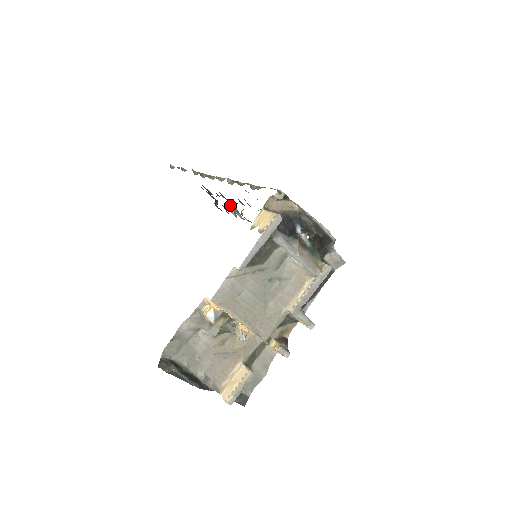
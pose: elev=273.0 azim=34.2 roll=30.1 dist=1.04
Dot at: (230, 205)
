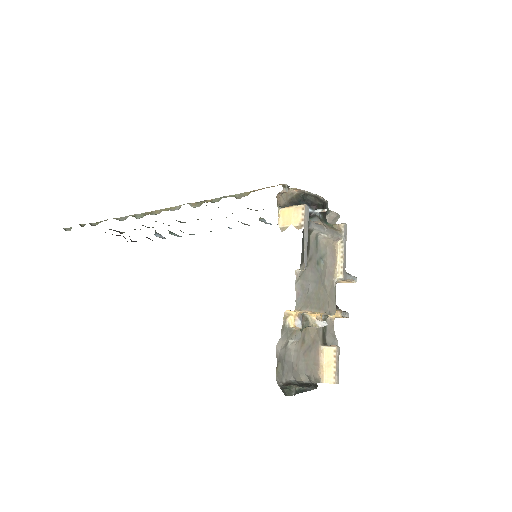
Dot at: (155, 231)
